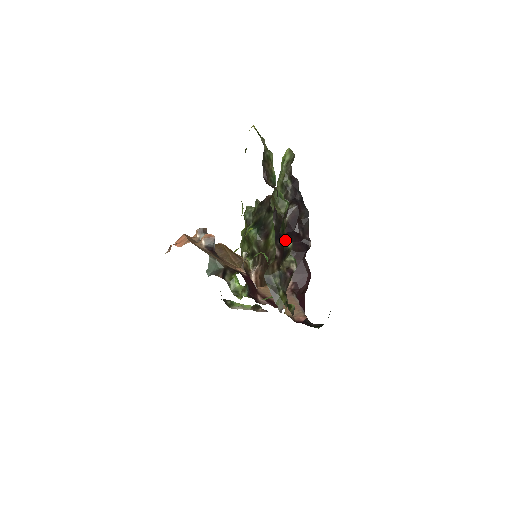
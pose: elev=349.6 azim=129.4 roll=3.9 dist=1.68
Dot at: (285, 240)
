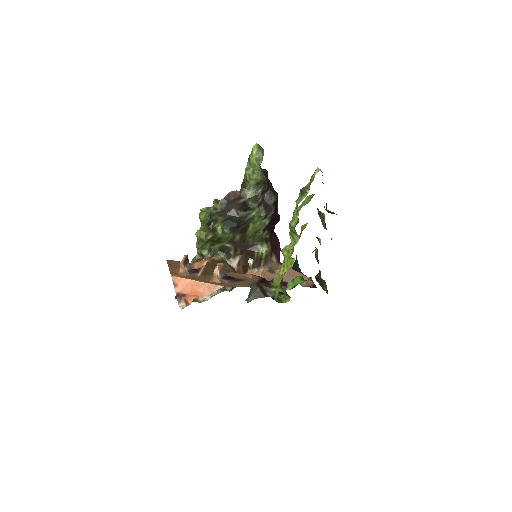
Dot at: (319, 241)
